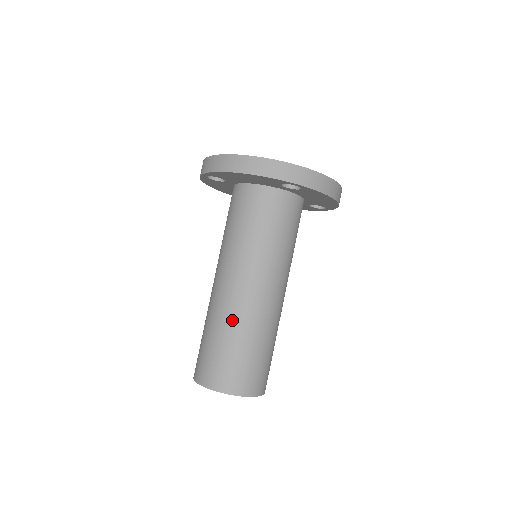
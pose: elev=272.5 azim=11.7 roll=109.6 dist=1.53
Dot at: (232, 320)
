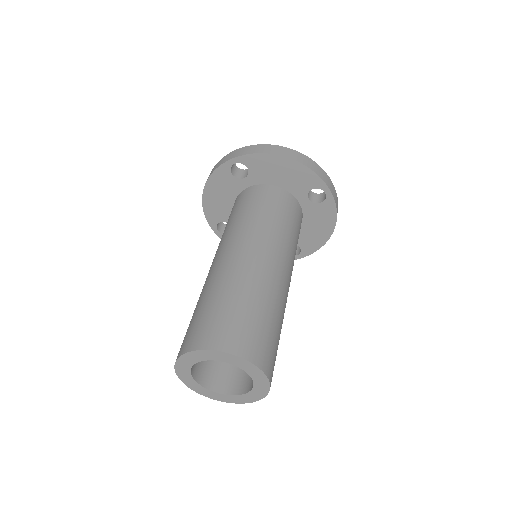
Dot at: (259, 285)
